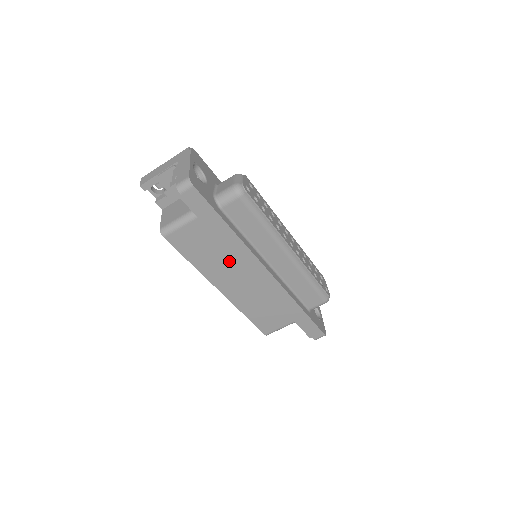
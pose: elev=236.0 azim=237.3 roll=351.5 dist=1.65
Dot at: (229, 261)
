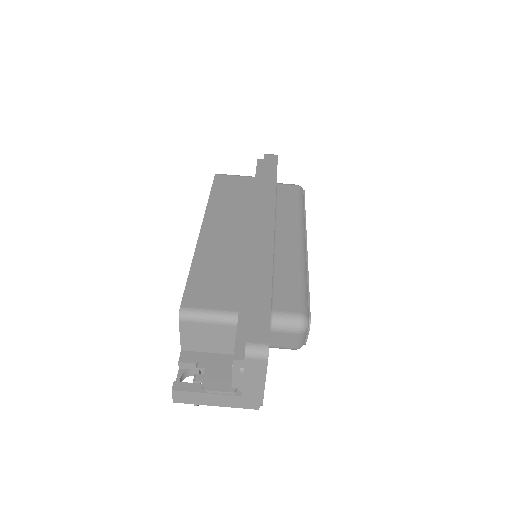
Dot at: (242, 211)
